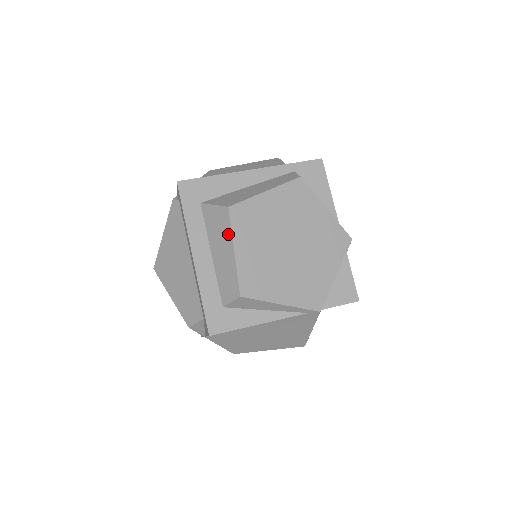
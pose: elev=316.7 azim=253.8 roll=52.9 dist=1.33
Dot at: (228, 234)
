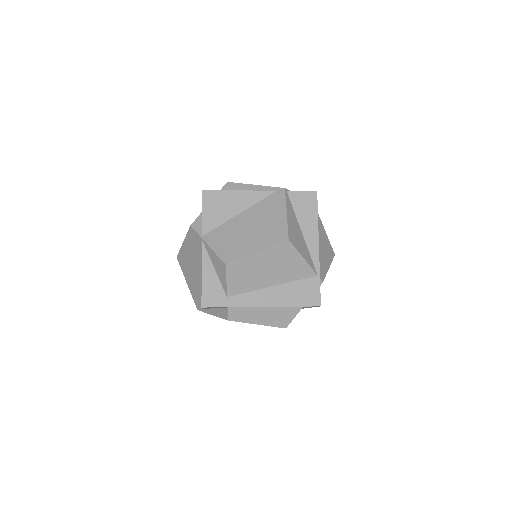
Dot at: occluded
